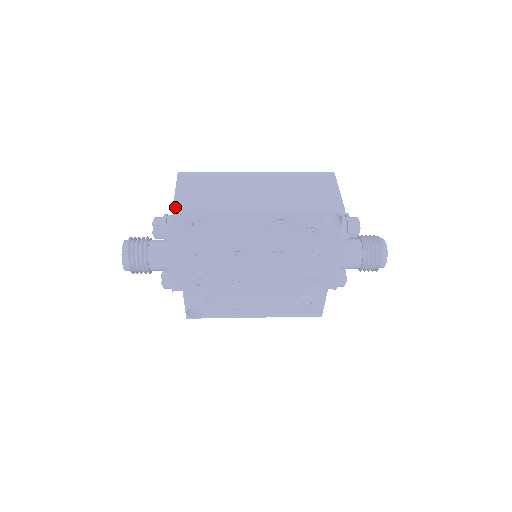
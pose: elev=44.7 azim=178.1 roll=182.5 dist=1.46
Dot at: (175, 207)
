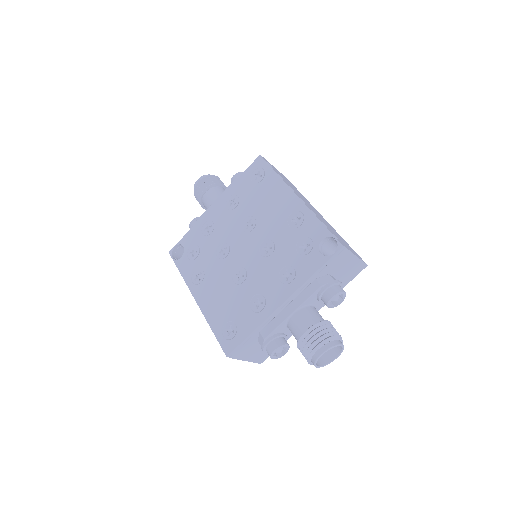
Dot at: occluded
